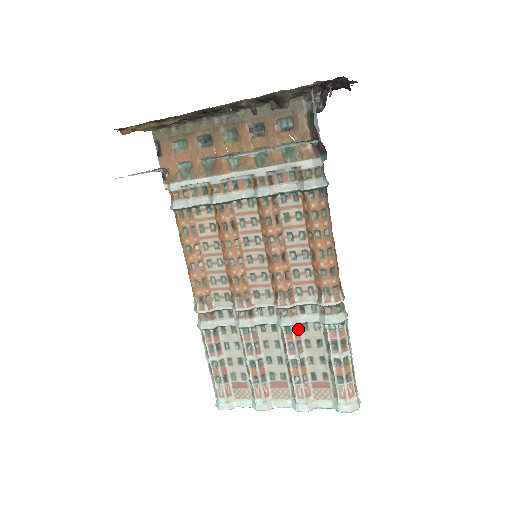
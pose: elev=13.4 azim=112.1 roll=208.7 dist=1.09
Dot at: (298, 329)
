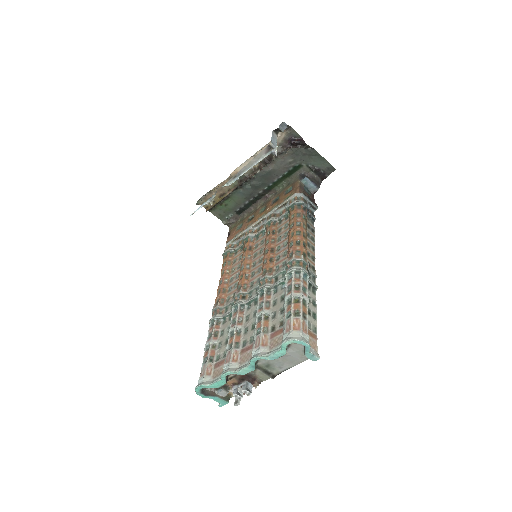
Dot at: (270, 294)
